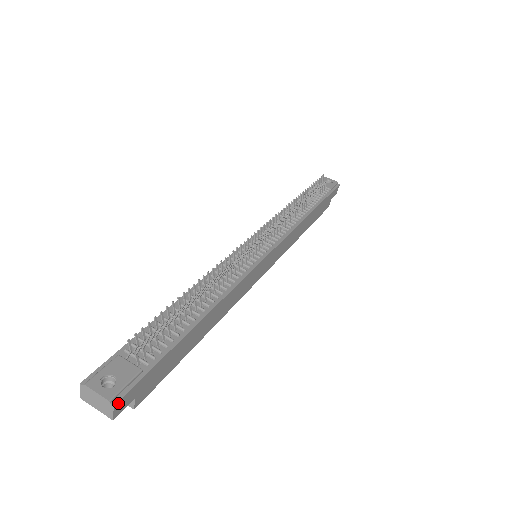
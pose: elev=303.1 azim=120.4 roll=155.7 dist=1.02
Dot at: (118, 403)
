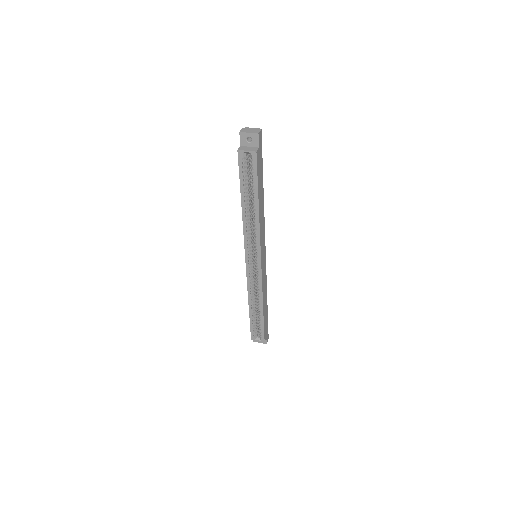
Dot at: (261, 133)
